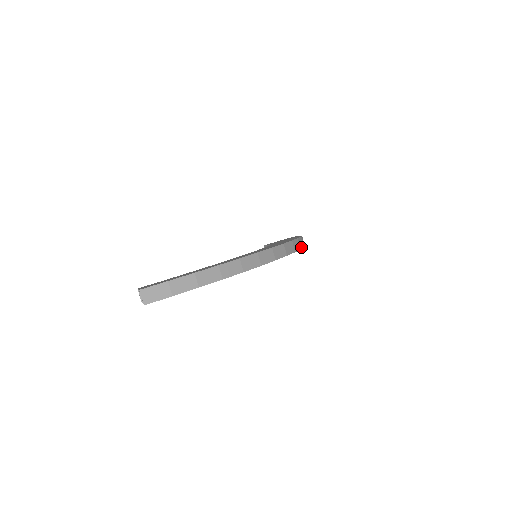
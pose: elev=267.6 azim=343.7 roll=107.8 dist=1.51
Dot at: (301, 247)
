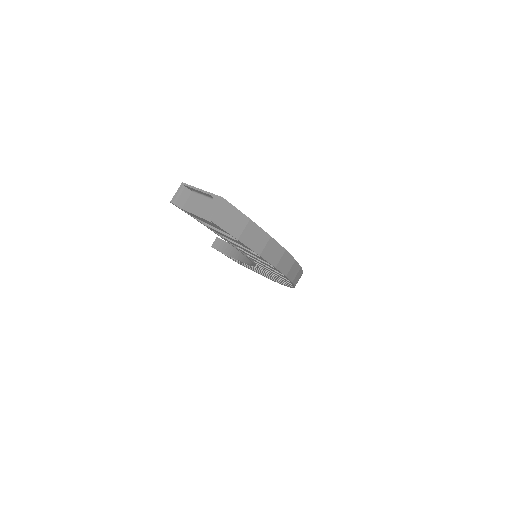
Dot at: occluded
